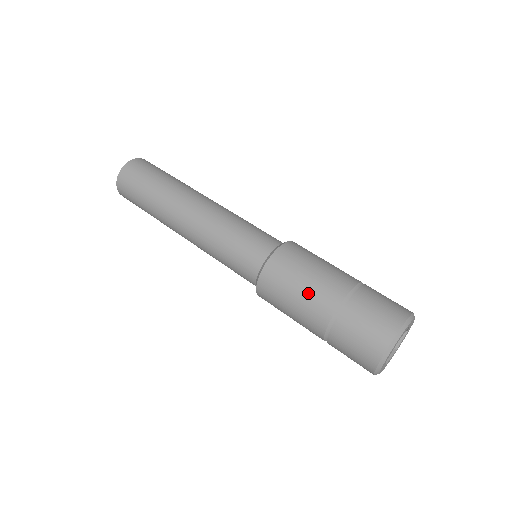
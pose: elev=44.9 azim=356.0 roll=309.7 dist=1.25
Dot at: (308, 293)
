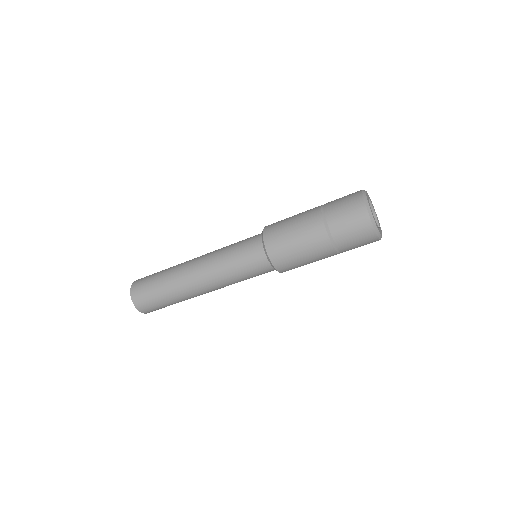
Dot at: (307, 247)
